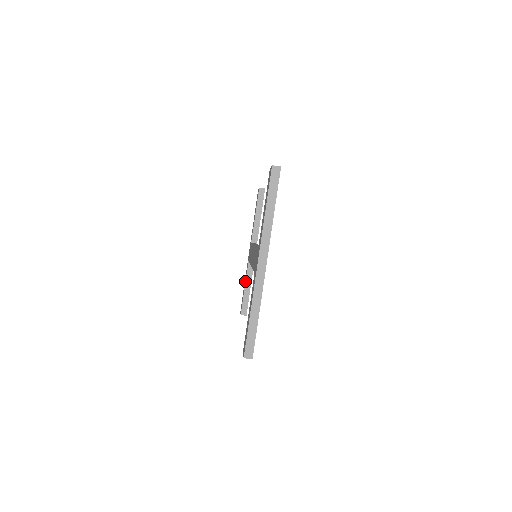
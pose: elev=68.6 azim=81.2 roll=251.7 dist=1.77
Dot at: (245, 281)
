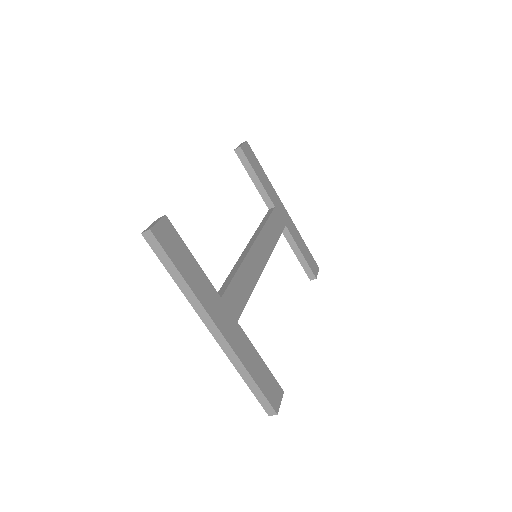
Dot at: occluded
